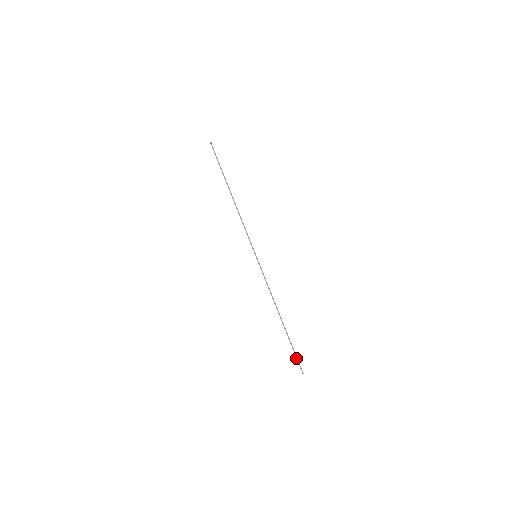
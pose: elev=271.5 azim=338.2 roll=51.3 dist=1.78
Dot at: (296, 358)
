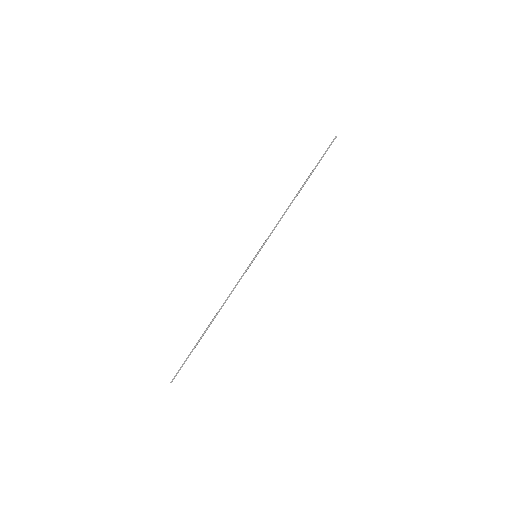
Dot at: (182, 366)
